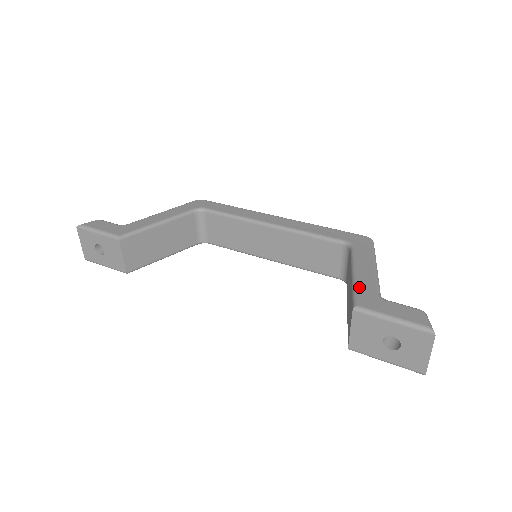
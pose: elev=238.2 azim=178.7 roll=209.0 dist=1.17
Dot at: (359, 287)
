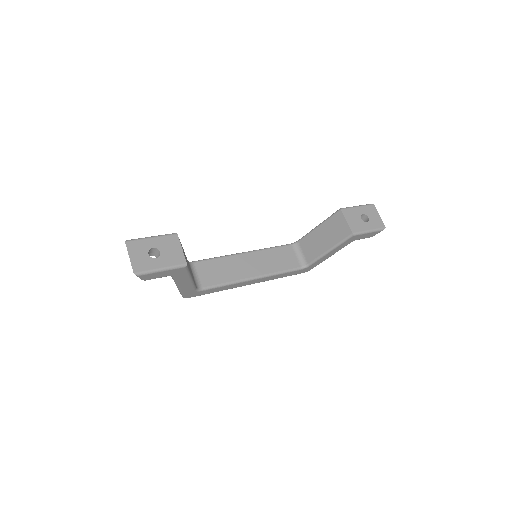
Dot at: (329, 218)
